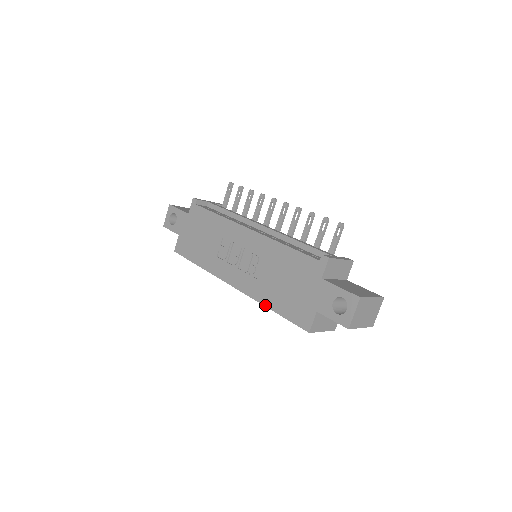
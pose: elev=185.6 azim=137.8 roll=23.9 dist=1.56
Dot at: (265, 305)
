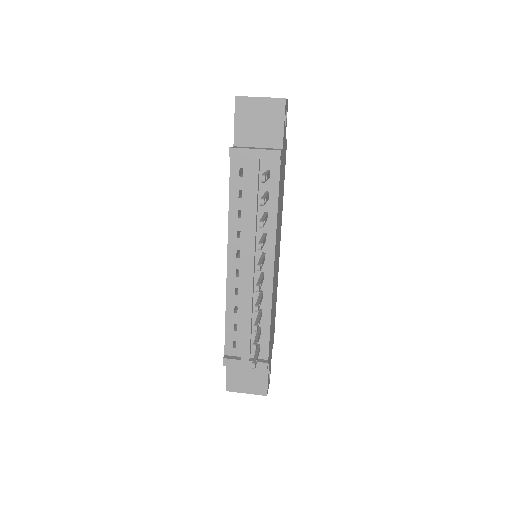
Dot at: occluded
